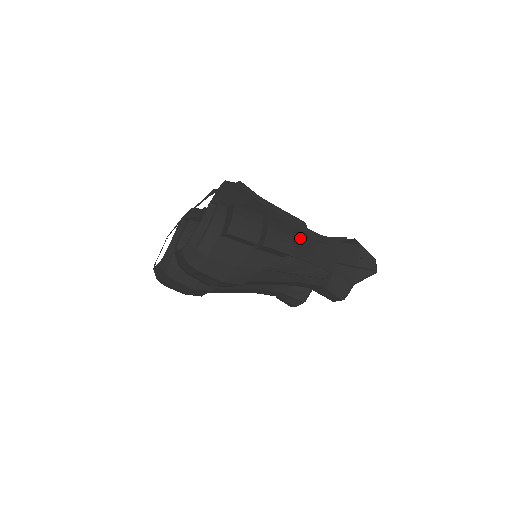
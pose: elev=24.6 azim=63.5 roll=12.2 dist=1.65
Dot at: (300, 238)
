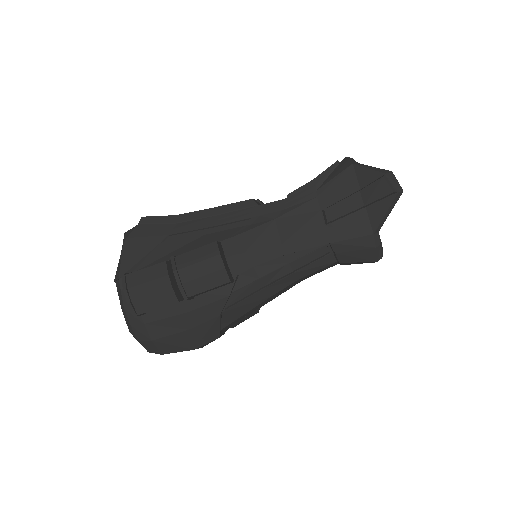
Dot at: (247, 235)
